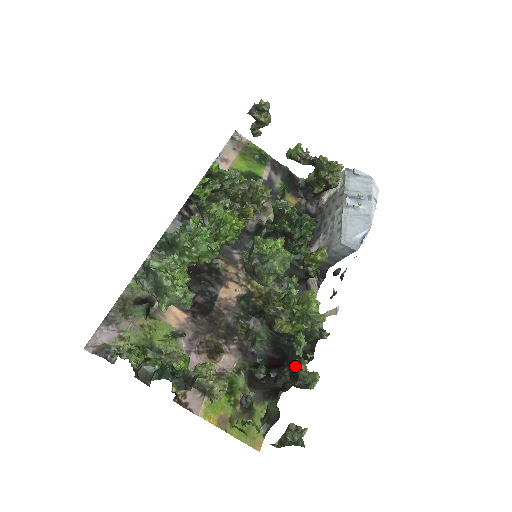
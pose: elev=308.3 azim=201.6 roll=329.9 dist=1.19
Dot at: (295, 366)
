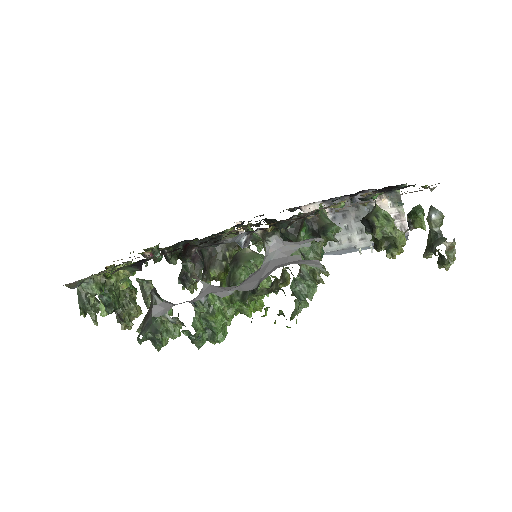
Dot at: (190, 281)
